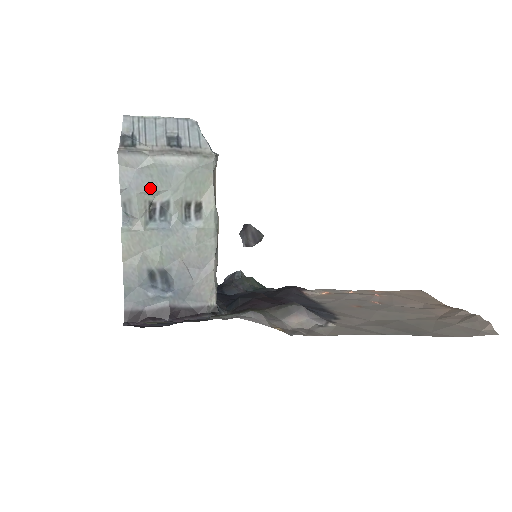
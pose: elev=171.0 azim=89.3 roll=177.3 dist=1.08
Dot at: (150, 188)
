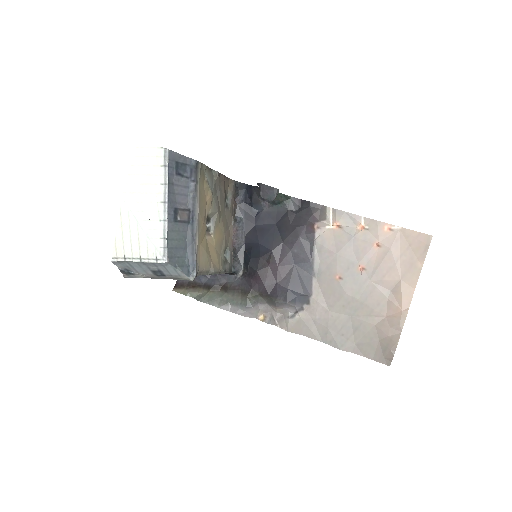
Dot at: occluded
